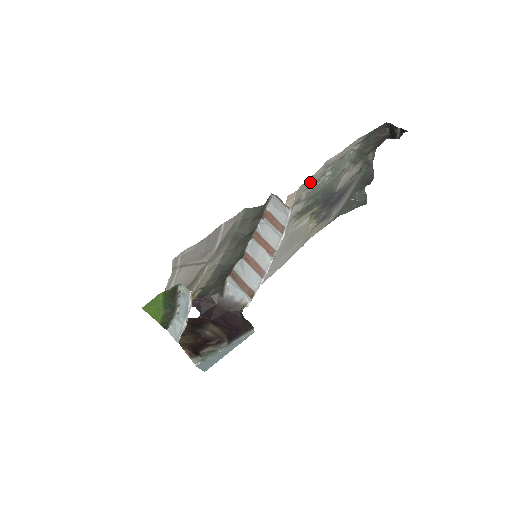
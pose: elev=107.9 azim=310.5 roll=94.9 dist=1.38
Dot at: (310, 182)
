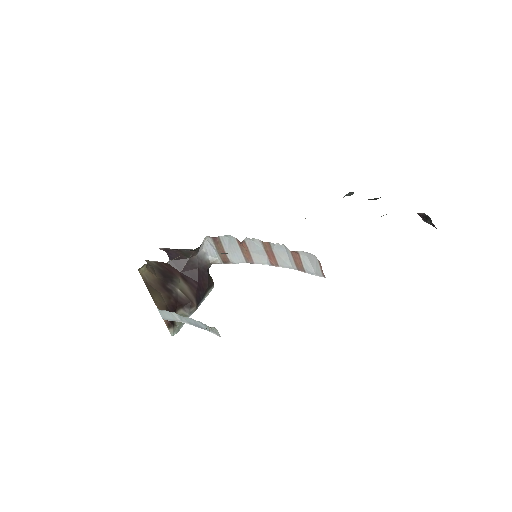
Dot at: occluded
